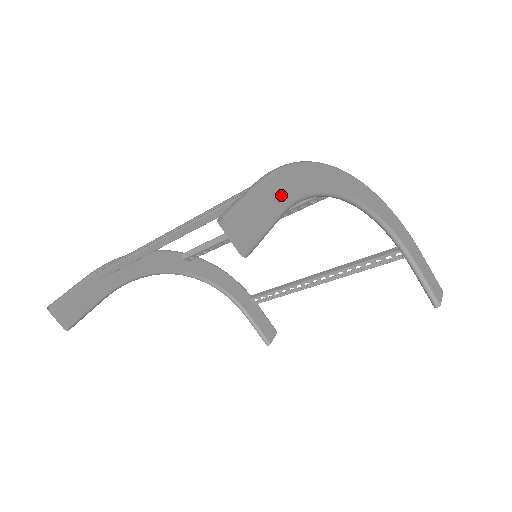
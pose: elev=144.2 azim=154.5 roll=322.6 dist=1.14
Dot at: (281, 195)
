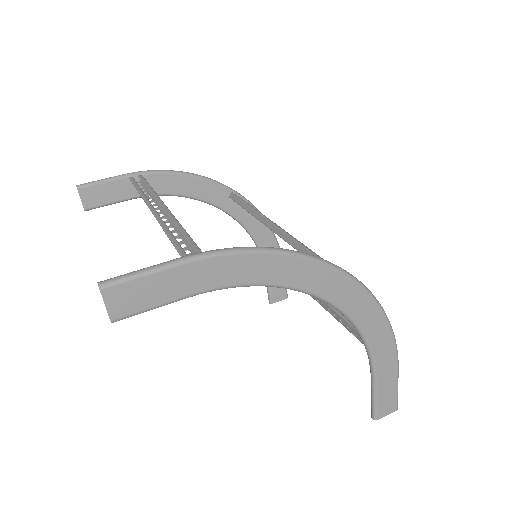
Dot at: (201, 280)
